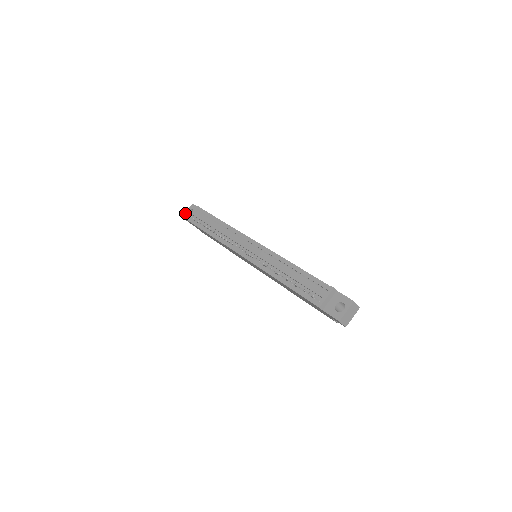
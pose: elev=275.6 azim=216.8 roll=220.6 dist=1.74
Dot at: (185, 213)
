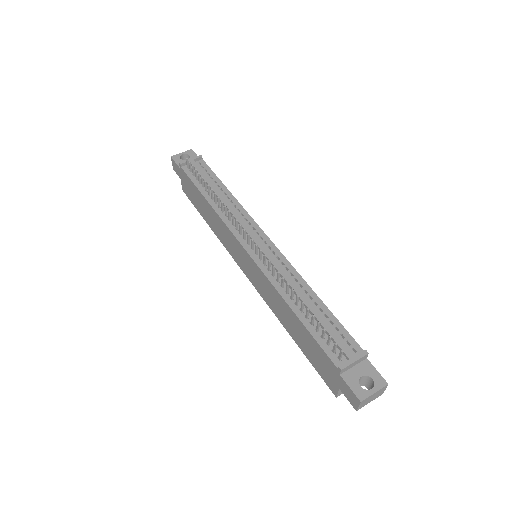
Dot at: (177, 154)
